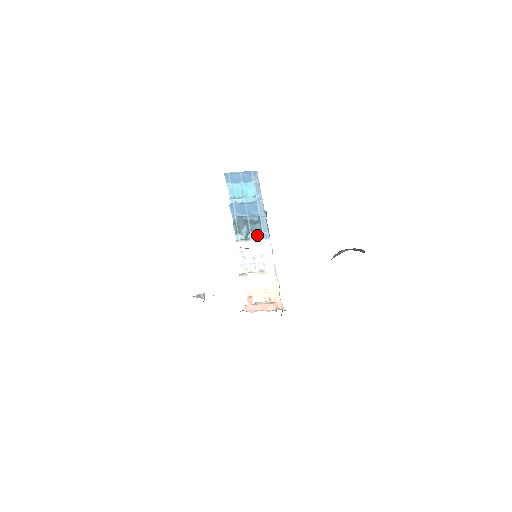
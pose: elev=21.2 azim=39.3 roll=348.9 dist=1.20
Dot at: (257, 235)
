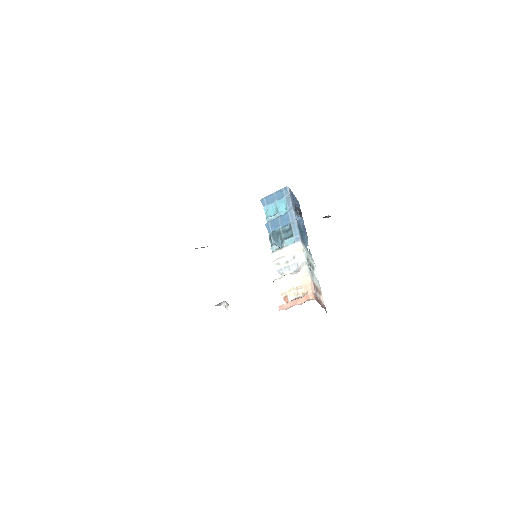
Dot at: (289, 241)
